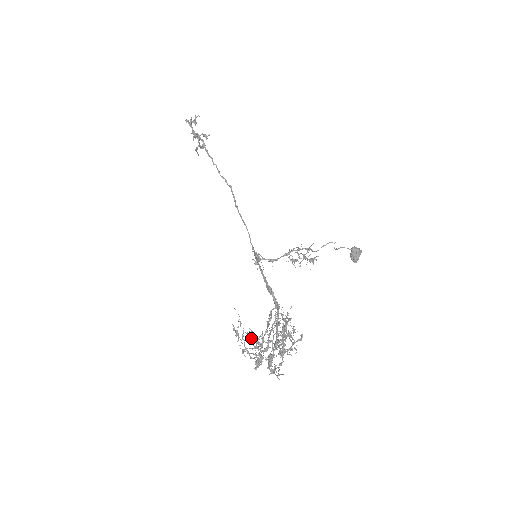
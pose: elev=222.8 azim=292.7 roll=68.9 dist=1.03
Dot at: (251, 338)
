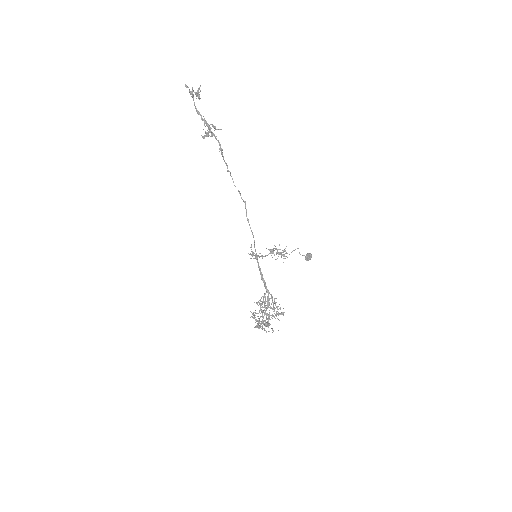
Dot at: occluded
